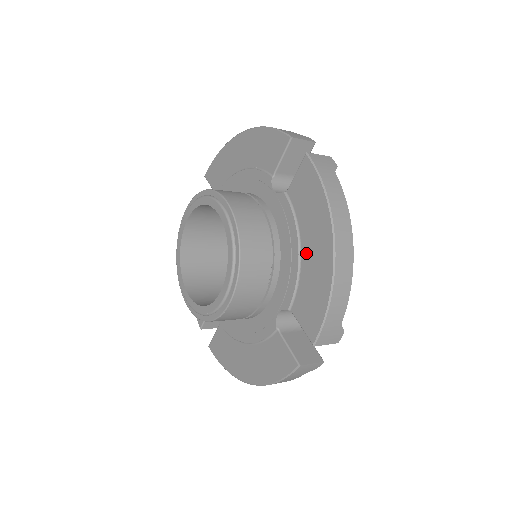
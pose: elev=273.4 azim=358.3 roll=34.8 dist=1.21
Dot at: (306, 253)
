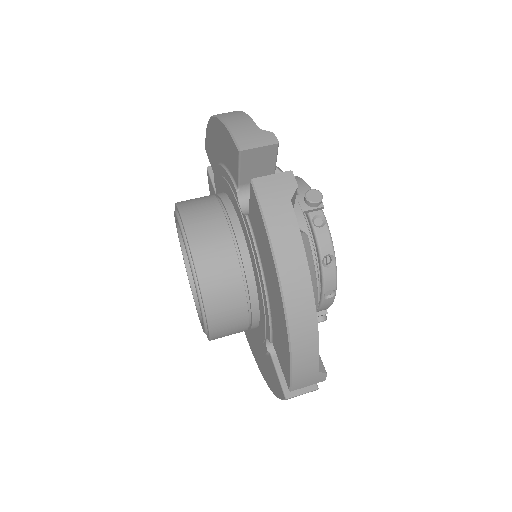
Dot at: (270, 297)
